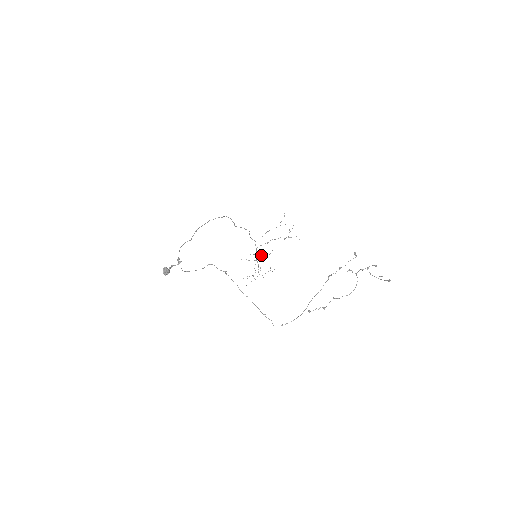
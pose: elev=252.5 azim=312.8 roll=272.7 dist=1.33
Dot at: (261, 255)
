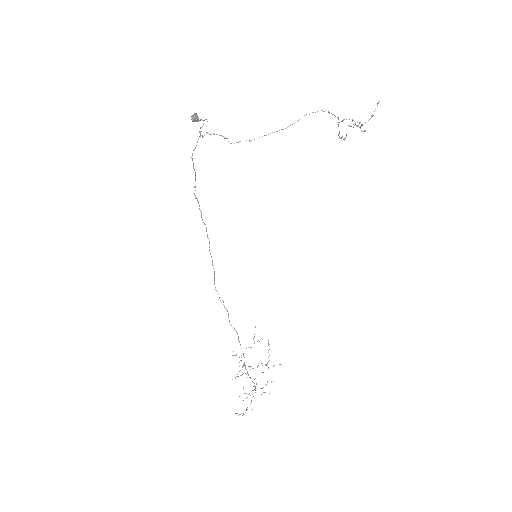
Dot at: (245, 393)
